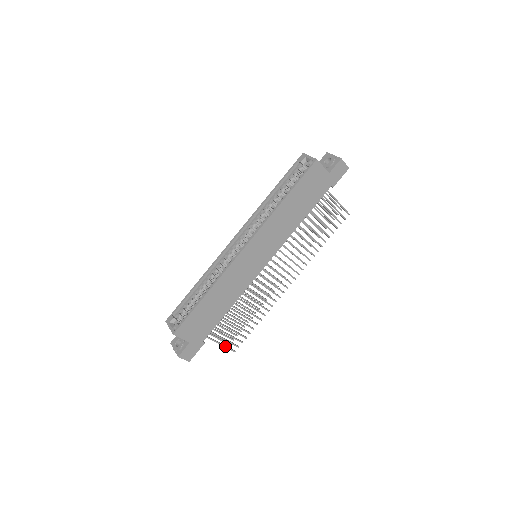
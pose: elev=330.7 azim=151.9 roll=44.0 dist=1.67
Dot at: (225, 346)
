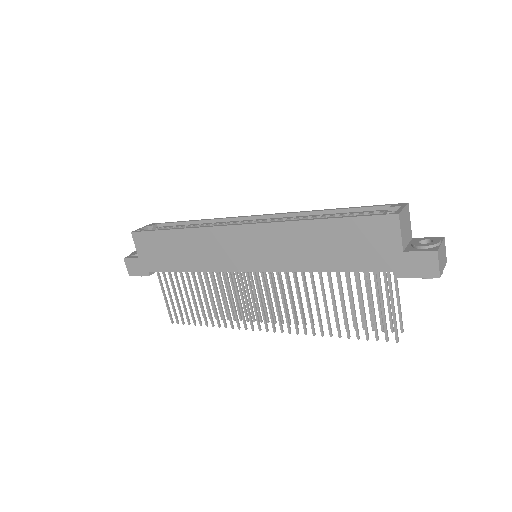
Dot at: (167, 305)
